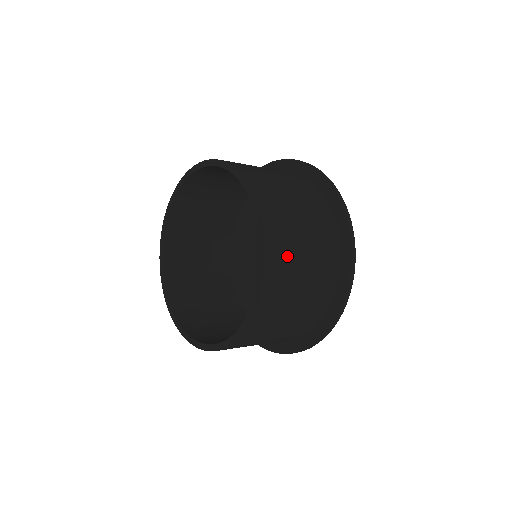
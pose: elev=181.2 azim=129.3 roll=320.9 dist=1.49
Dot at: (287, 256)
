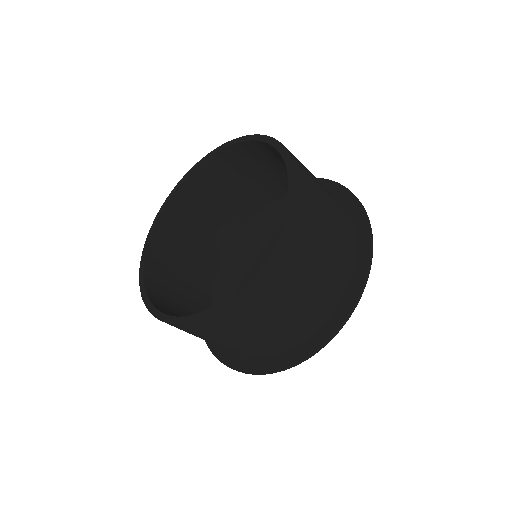
Dot at: (311, 186)
